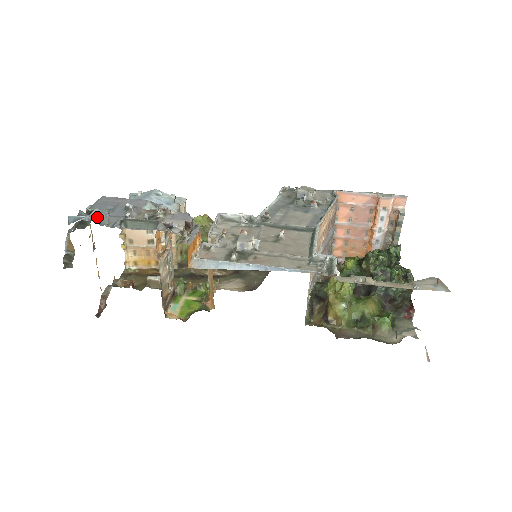
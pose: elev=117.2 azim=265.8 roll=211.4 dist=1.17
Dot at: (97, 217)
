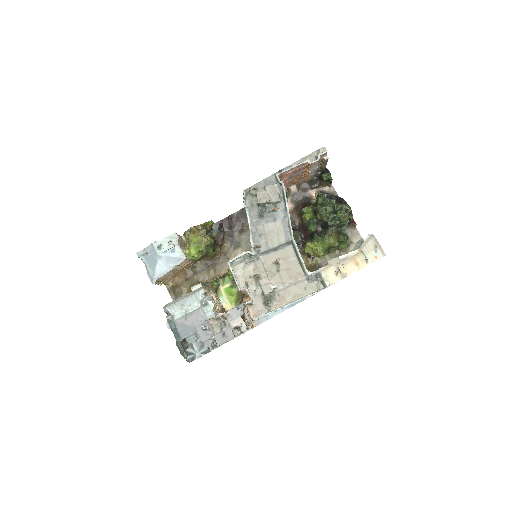
Dot at: (200, 350)
